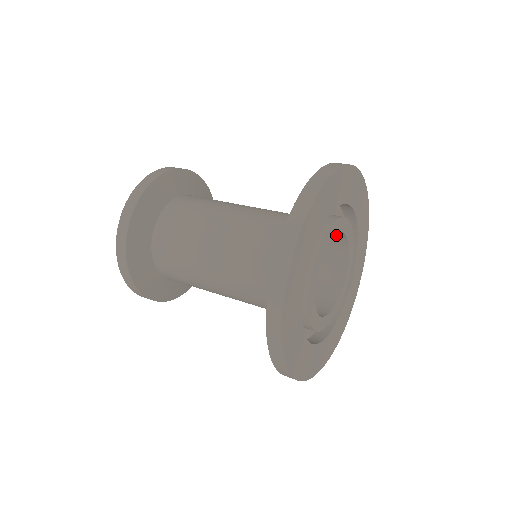
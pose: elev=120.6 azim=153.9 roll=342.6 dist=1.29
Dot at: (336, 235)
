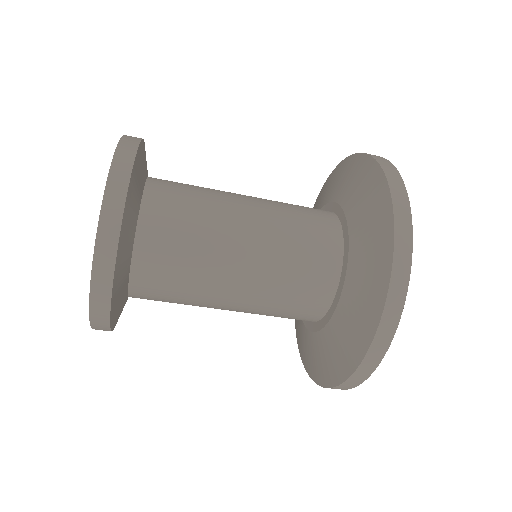
Dot at: occluded
